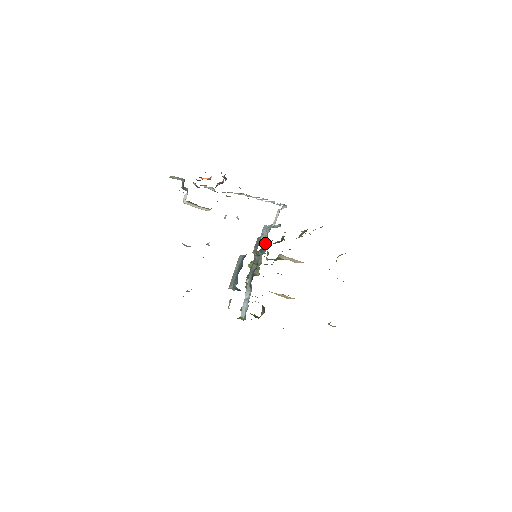
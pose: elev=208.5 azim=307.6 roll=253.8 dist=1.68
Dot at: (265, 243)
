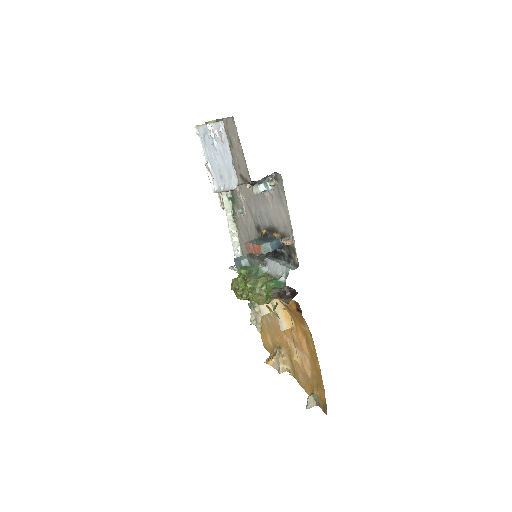
Dot at: (247, 264)
